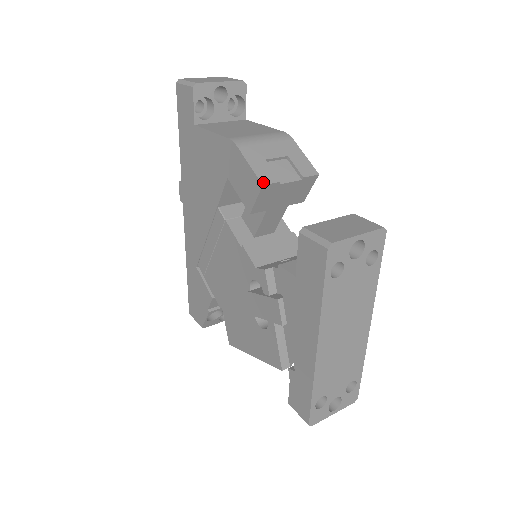
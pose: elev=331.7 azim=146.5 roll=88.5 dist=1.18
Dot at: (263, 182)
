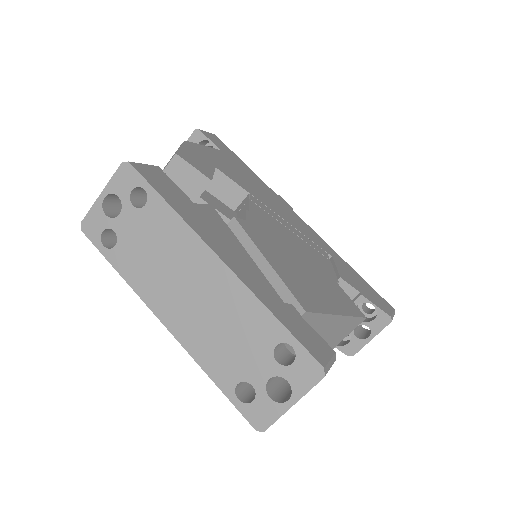
Dot at: occluded
